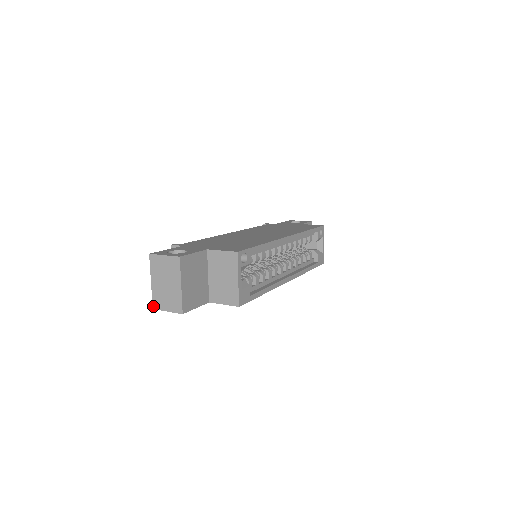
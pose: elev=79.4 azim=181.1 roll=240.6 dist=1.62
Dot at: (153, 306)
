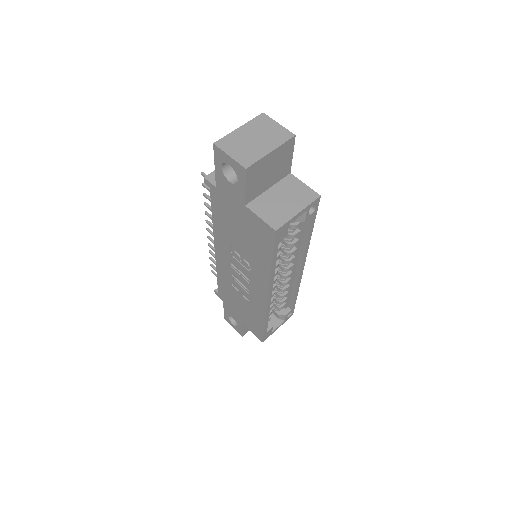
Dot at: (217, 142)
